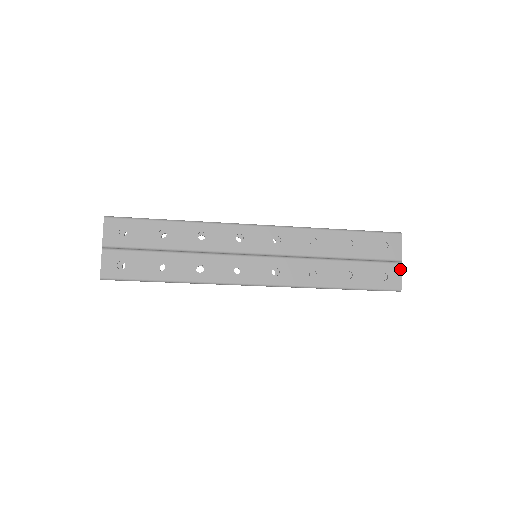
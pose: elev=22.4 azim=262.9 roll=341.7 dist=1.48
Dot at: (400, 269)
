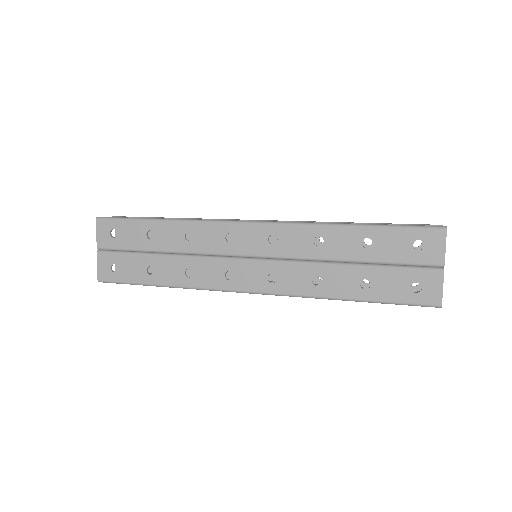
Dot at: (441, 278)
